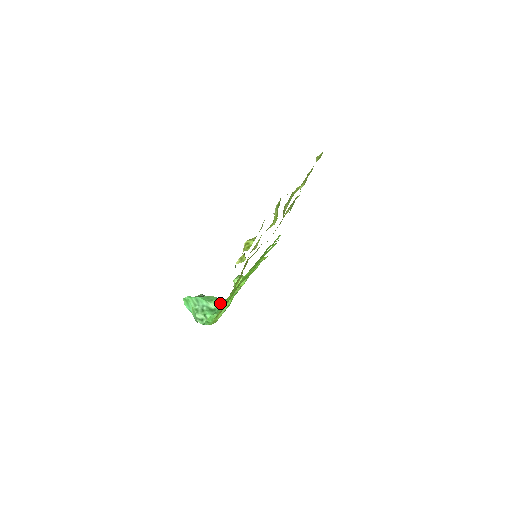
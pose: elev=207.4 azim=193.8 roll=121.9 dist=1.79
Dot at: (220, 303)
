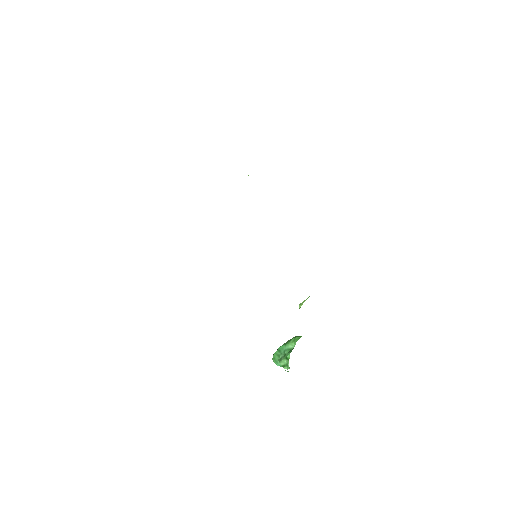
Dot at: (298, 338)
